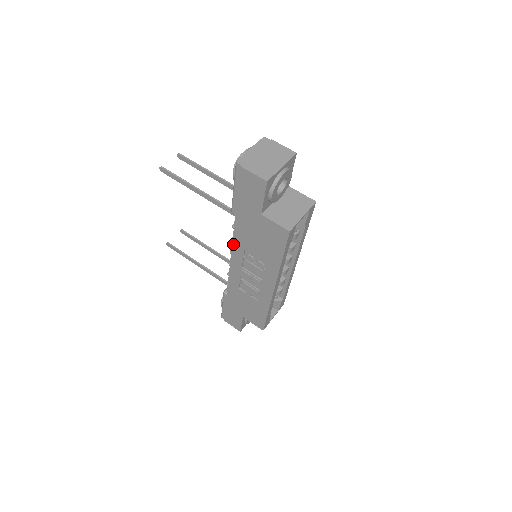
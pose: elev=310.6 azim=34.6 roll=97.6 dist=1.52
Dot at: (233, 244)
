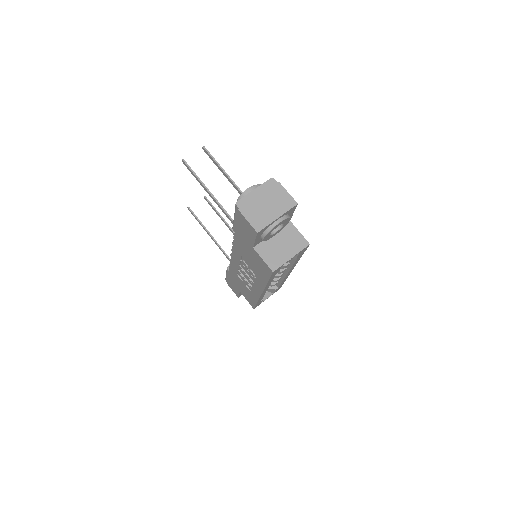
Dot at: (233, 248)
